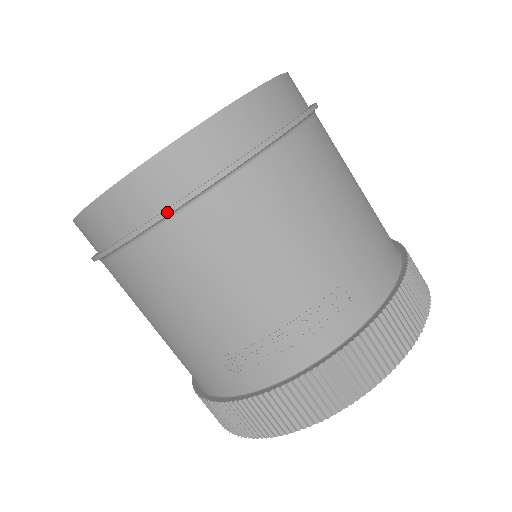
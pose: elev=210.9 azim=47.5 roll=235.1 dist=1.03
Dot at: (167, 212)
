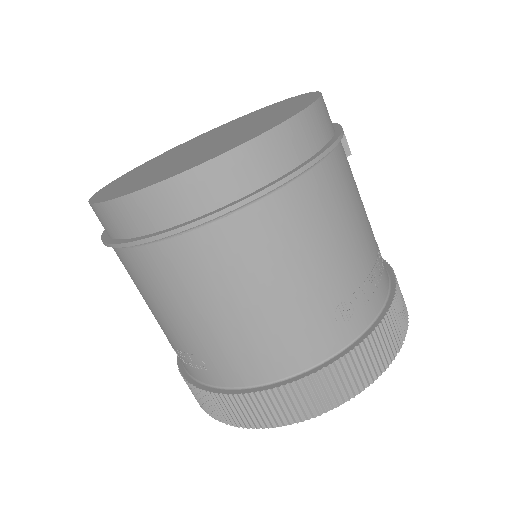
Dot at: occluded
